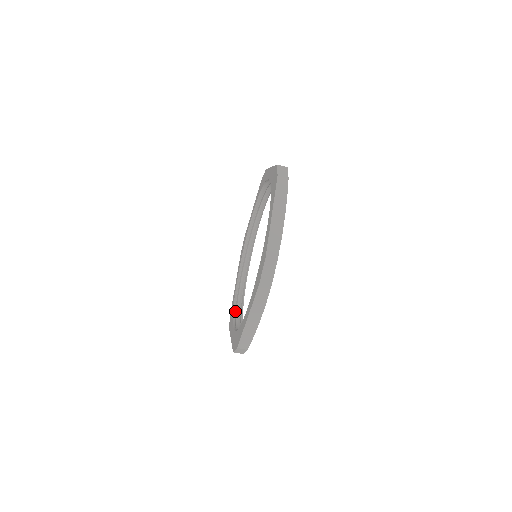
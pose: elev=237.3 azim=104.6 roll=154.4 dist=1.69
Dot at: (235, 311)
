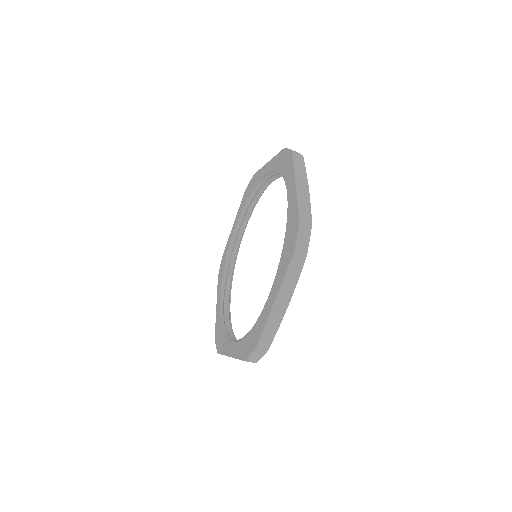
Dot at: occluded
